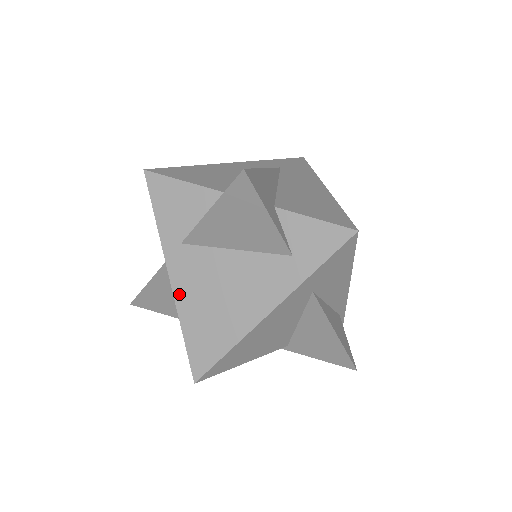
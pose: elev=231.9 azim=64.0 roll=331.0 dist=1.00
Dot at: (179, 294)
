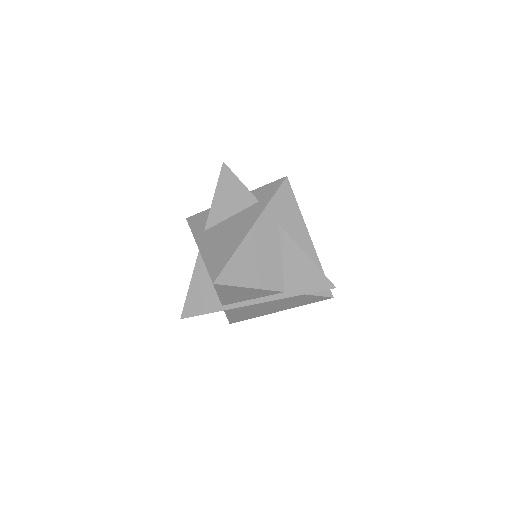
Dot at: (203, 250)
